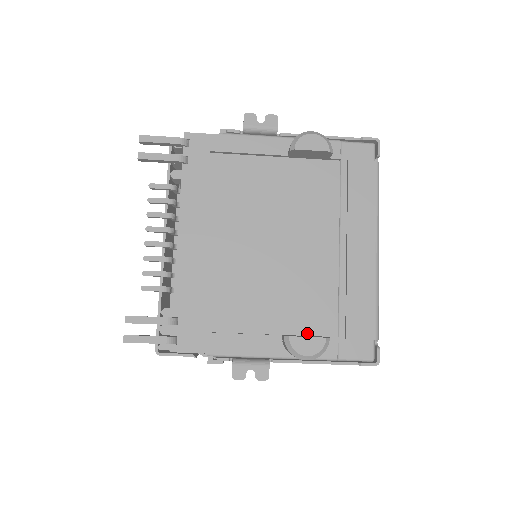
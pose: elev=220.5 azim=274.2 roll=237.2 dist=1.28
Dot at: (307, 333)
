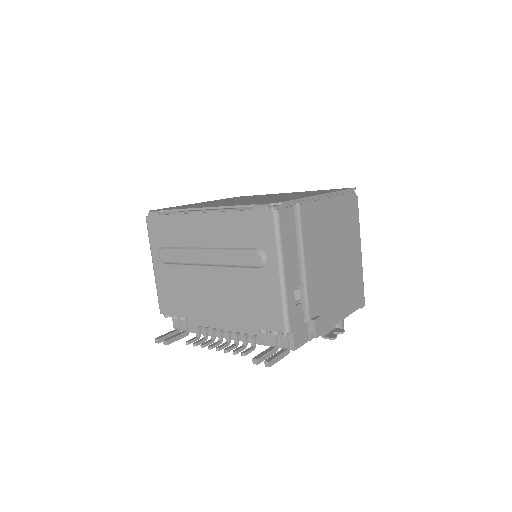
Dot at: occluded
